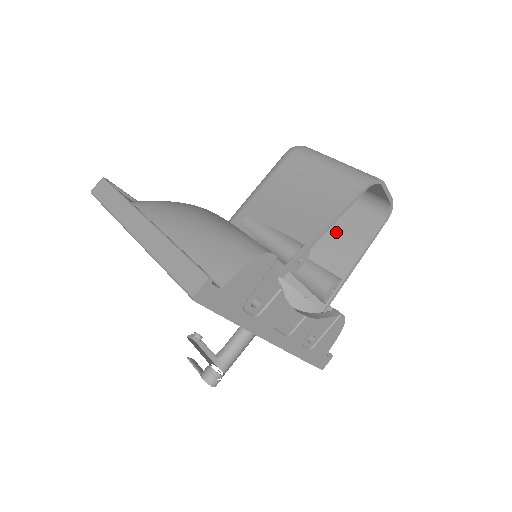
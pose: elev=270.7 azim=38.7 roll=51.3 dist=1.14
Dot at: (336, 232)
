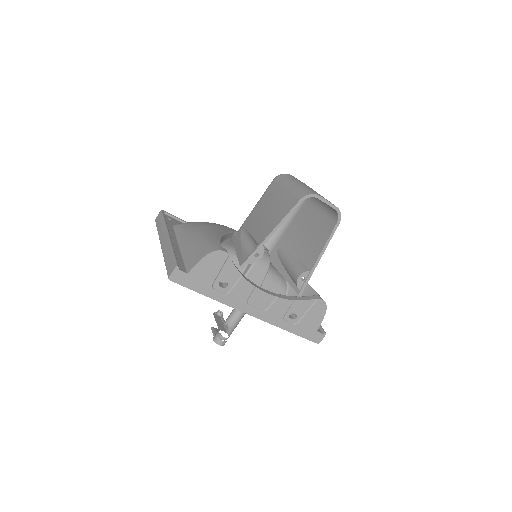
Dot at: (311, 235)
